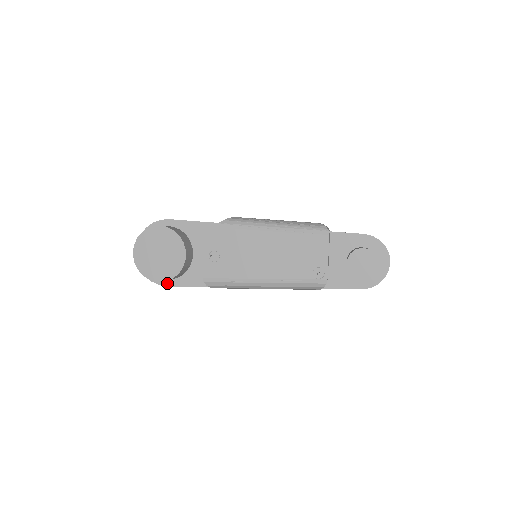
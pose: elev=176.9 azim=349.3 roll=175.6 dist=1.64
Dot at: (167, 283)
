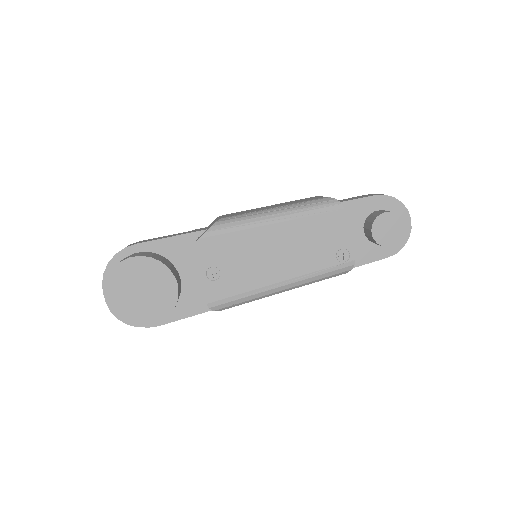
Dot at: occluded
